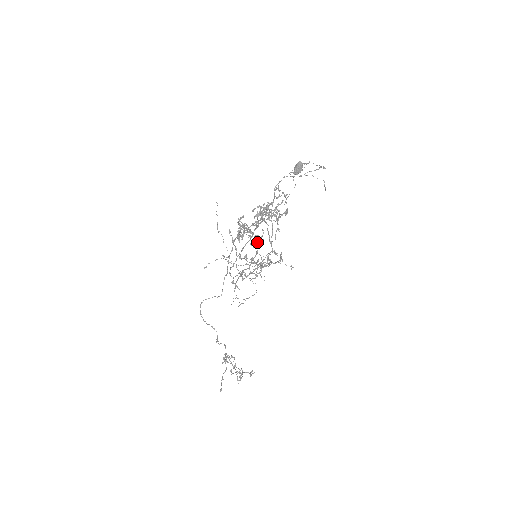
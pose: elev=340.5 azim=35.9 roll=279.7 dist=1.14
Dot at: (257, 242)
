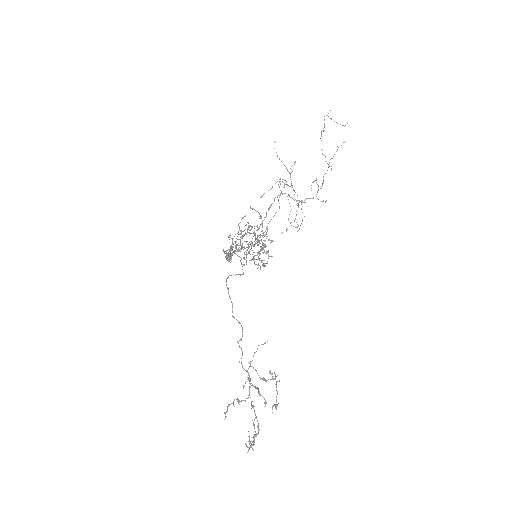
Dot at: (266, 227)
